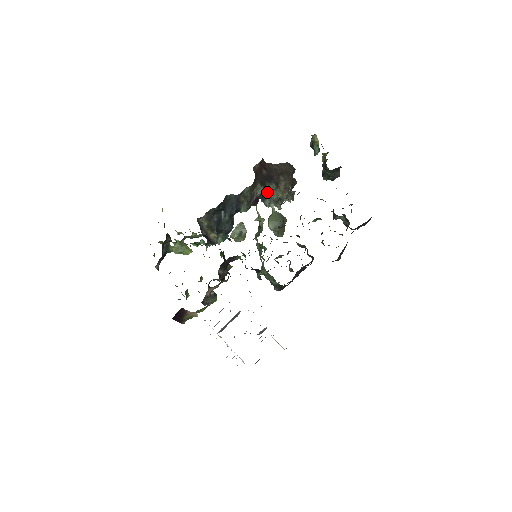
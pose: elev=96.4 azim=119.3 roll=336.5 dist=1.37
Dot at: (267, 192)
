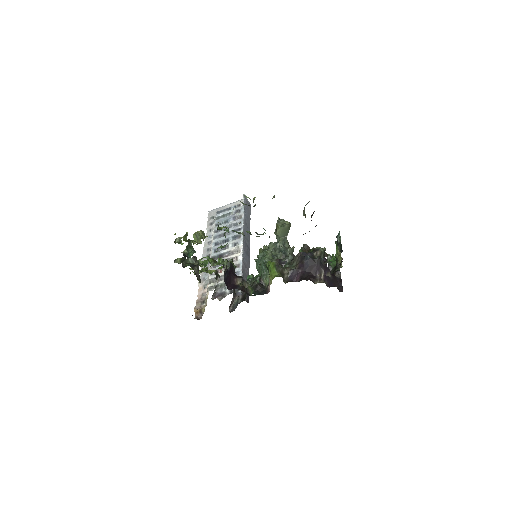
Dot at: occluded
